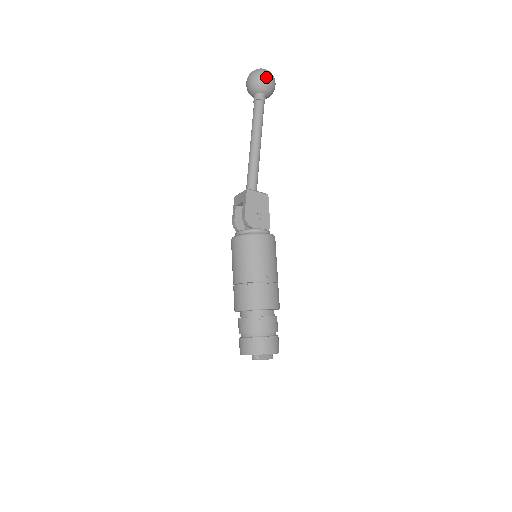
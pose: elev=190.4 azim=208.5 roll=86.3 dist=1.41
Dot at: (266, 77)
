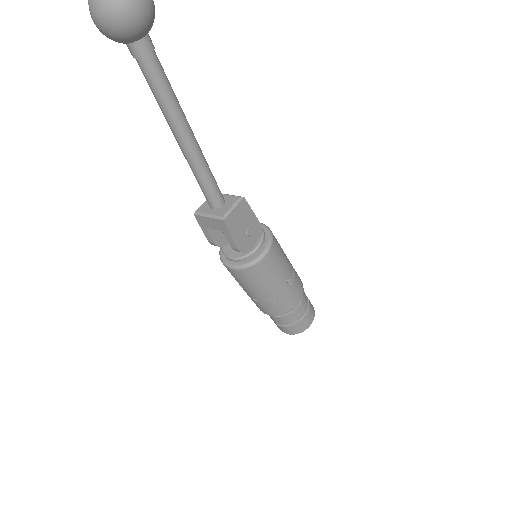
Dot at: (140, 8)
